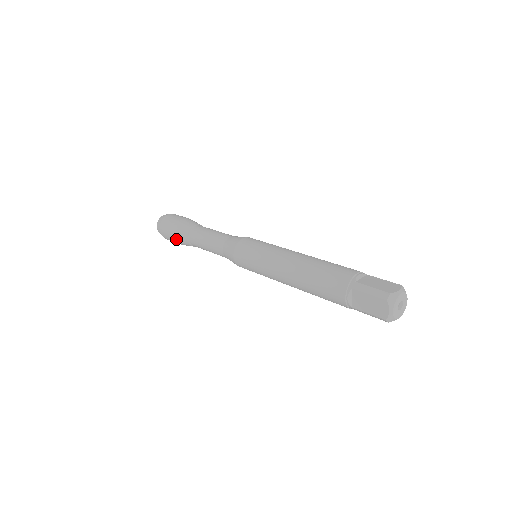
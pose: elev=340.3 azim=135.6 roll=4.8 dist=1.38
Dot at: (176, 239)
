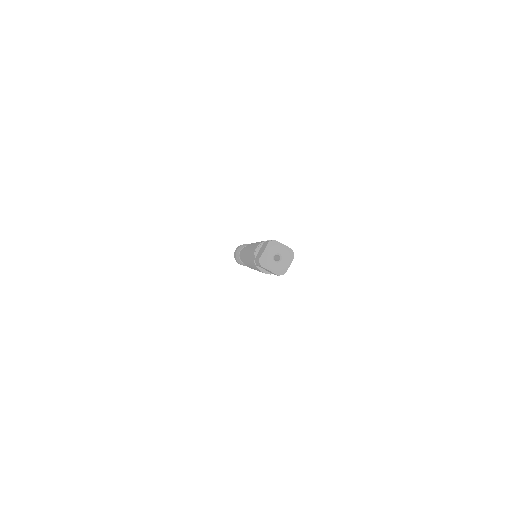
Dot at: occluded
